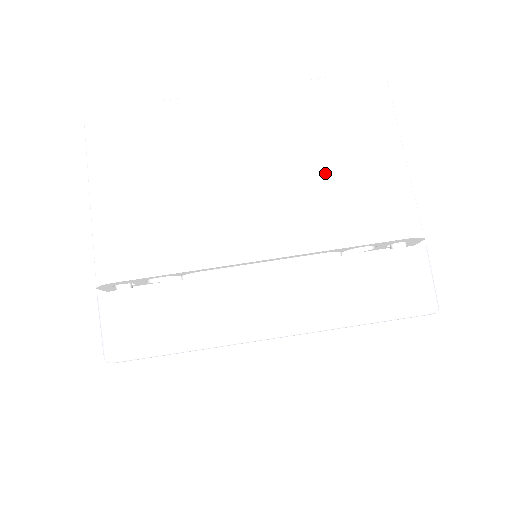
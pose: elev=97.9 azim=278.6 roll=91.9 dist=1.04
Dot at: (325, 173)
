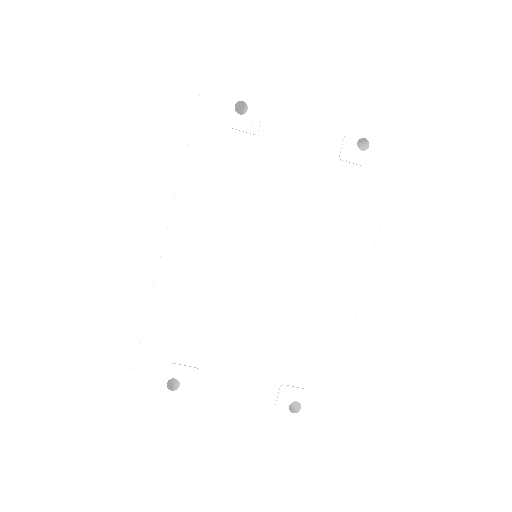
Dot at: occluded
